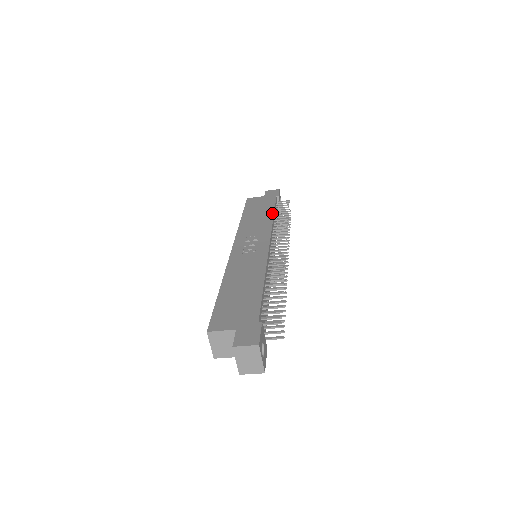
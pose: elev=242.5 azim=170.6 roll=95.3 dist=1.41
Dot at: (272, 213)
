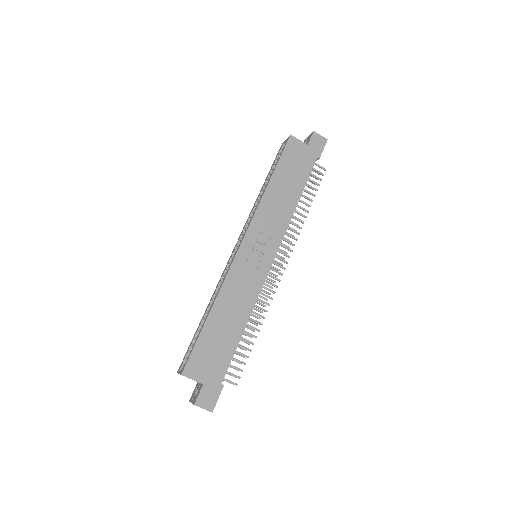
Dot at: (299, 197)
